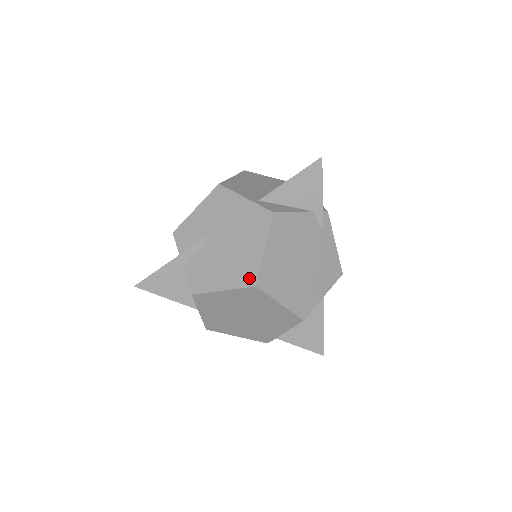
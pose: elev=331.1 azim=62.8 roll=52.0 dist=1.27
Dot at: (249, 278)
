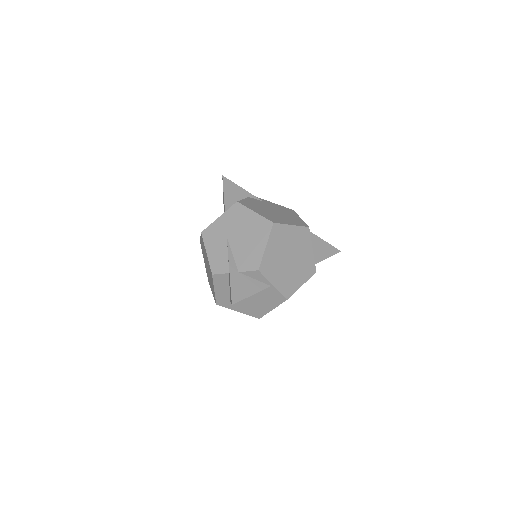
Dot at: (267, 226)
